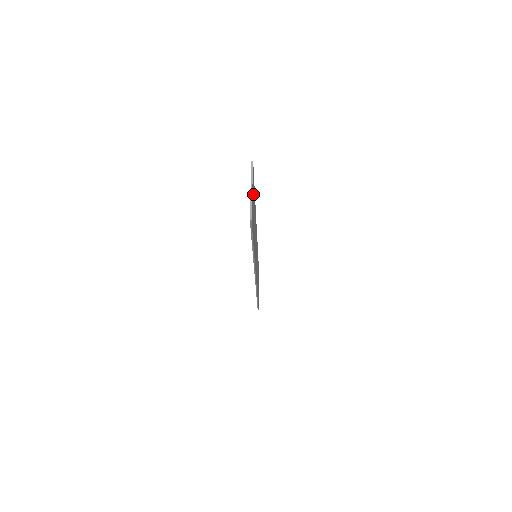
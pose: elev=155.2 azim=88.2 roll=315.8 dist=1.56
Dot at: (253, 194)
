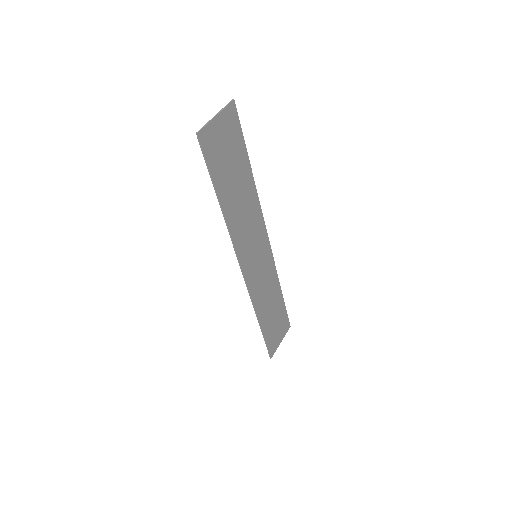
Dot at: (230, 138)
